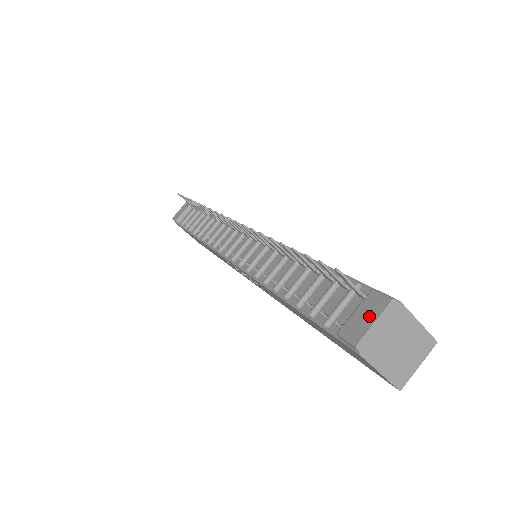
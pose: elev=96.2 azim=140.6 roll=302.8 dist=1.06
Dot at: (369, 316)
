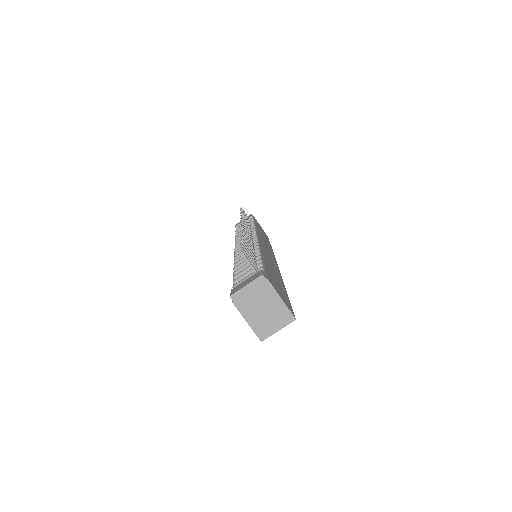
Dot at: (247, 282)
